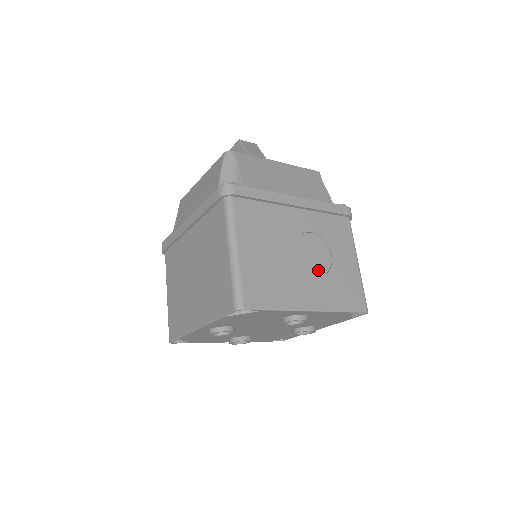
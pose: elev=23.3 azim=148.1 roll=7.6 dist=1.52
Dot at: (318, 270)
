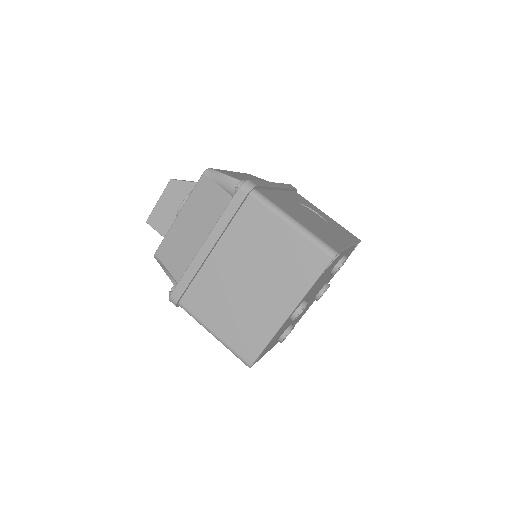
Dot at: (324, 224)
